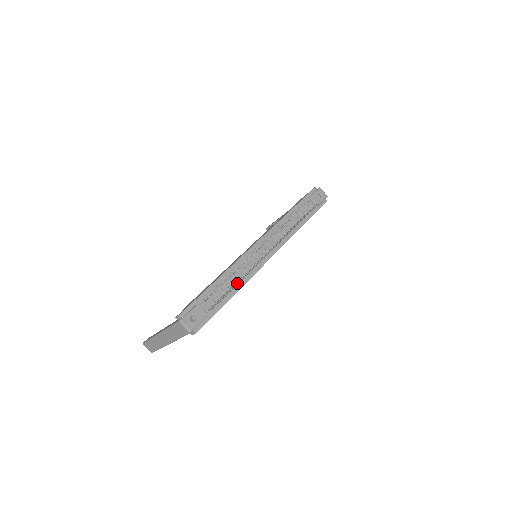
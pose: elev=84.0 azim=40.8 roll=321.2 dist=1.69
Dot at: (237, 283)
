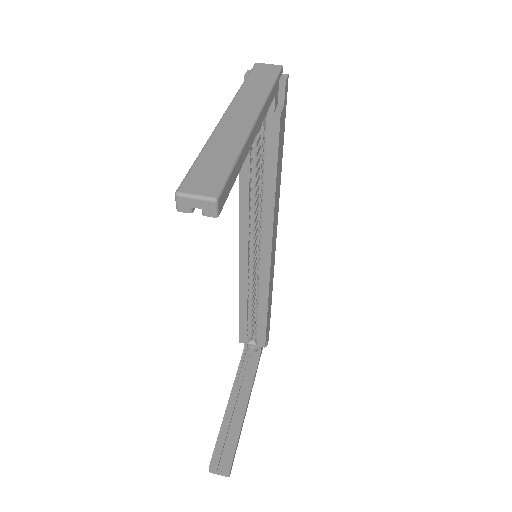
Dot at: occluded
